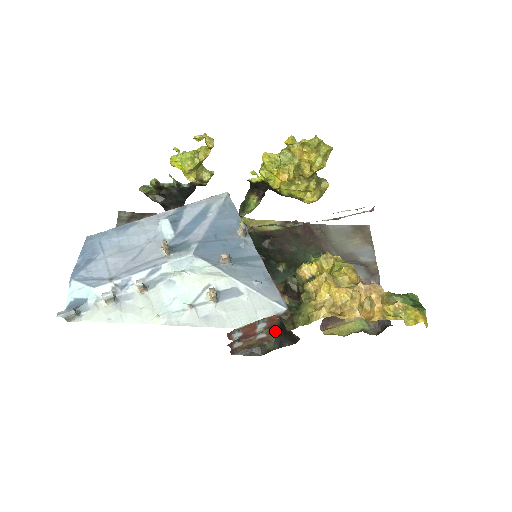
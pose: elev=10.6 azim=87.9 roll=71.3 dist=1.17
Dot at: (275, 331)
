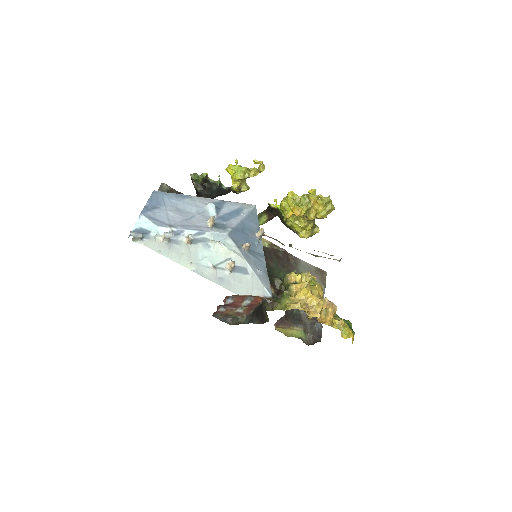
Dot at: (250, 311)
